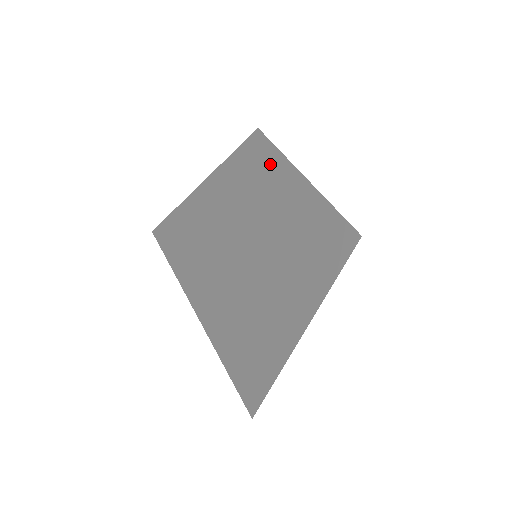
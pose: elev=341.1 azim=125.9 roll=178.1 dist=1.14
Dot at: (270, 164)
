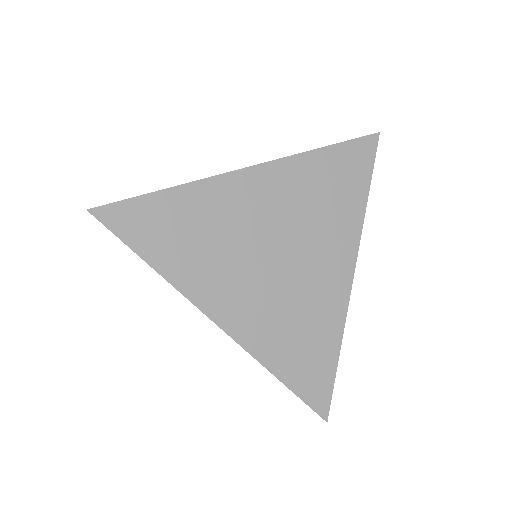
Dot at: (133, 219)
